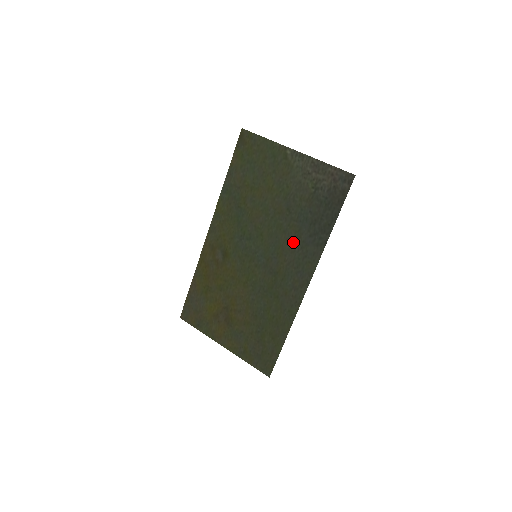
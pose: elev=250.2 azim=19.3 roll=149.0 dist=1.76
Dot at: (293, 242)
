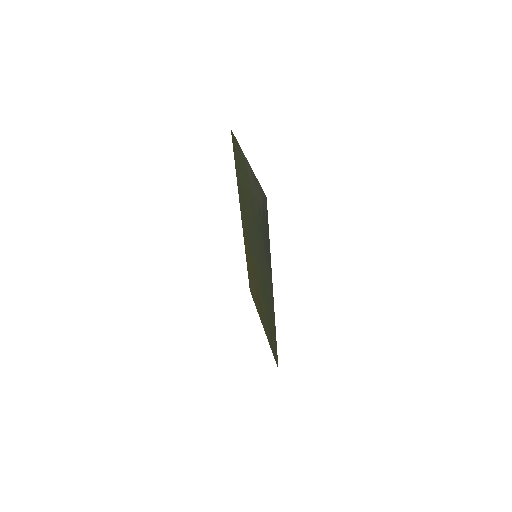
Dot at: (262, 252)
